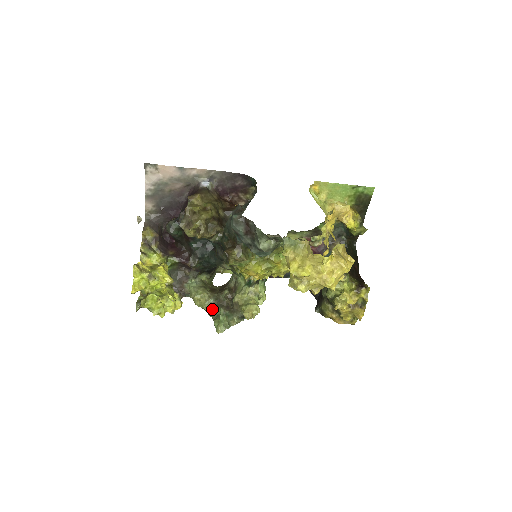
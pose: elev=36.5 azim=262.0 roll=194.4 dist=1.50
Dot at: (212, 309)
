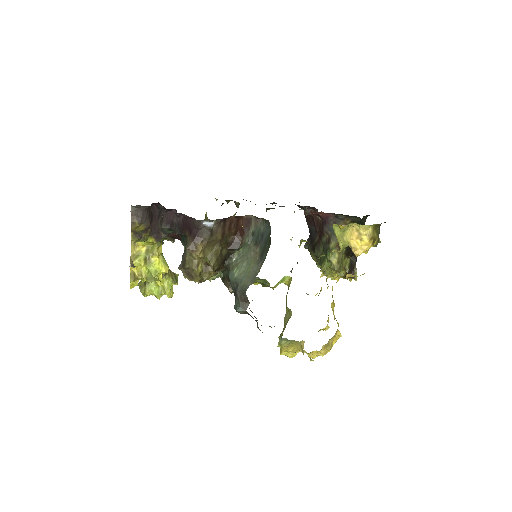
Dot at: occluded
